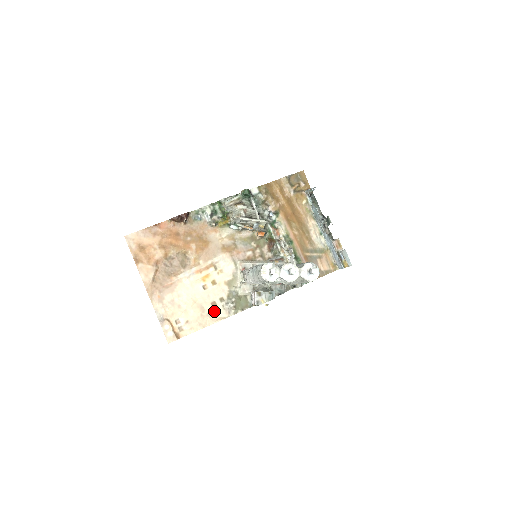
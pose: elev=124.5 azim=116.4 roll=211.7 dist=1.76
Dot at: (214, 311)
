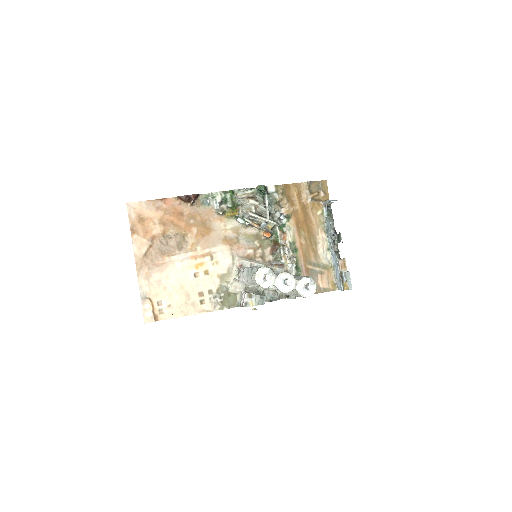
Dot at: (200, 302)
